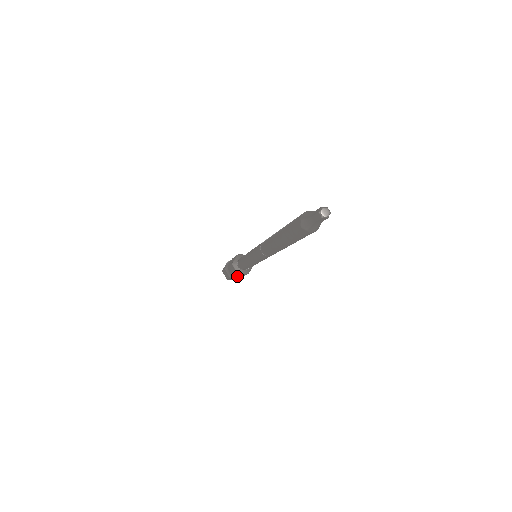
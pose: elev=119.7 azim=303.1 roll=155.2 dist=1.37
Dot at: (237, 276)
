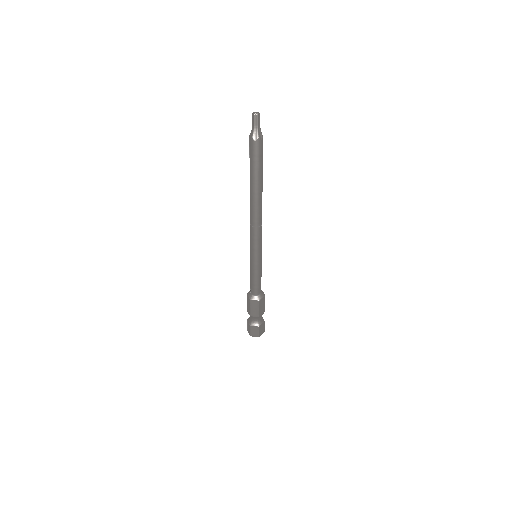
Dot at: (261, 313)
